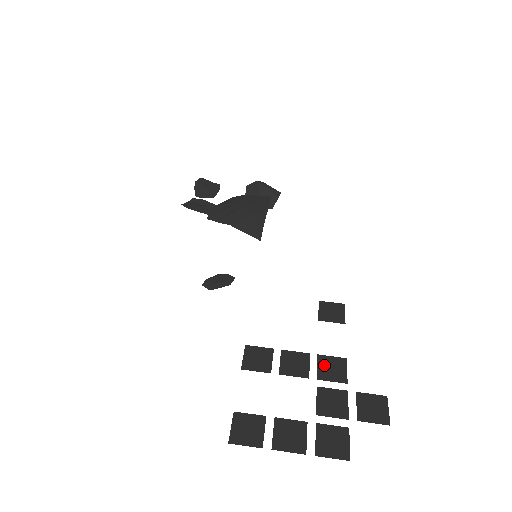
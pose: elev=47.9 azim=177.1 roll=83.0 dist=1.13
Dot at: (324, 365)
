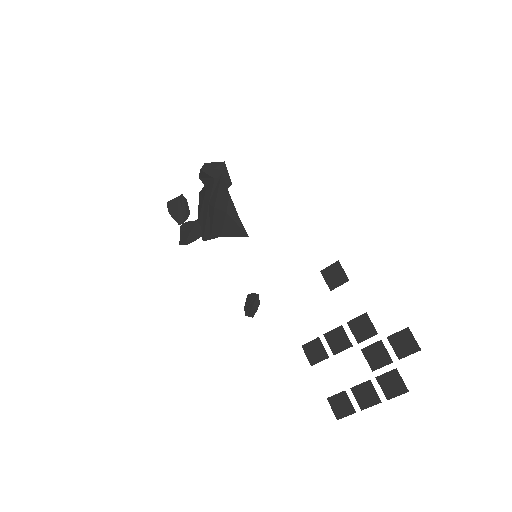
Dot at: (356, 329)
